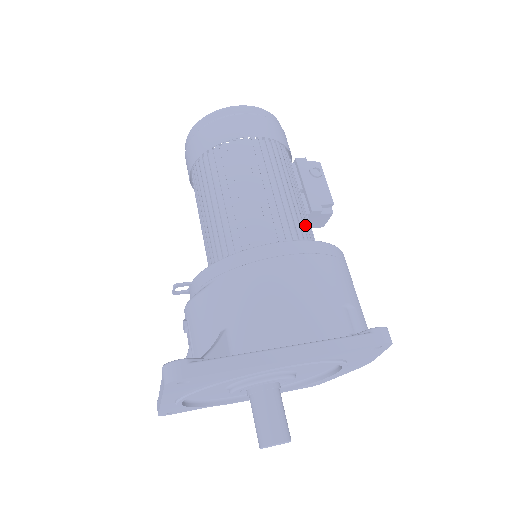
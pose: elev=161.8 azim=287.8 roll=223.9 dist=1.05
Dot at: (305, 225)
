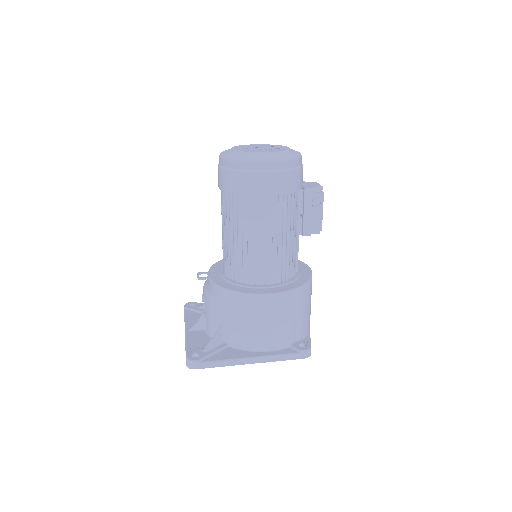
Dot at: (290, 259)
